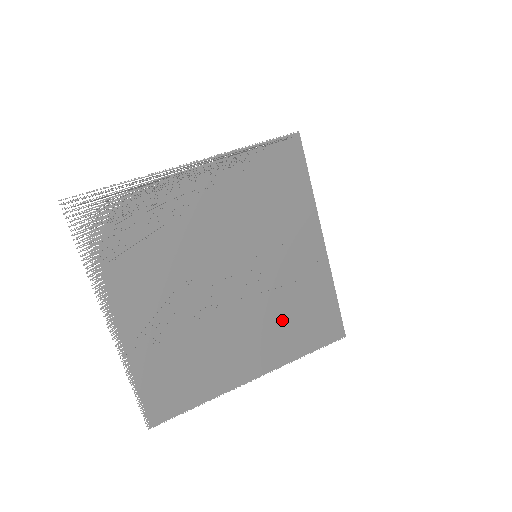
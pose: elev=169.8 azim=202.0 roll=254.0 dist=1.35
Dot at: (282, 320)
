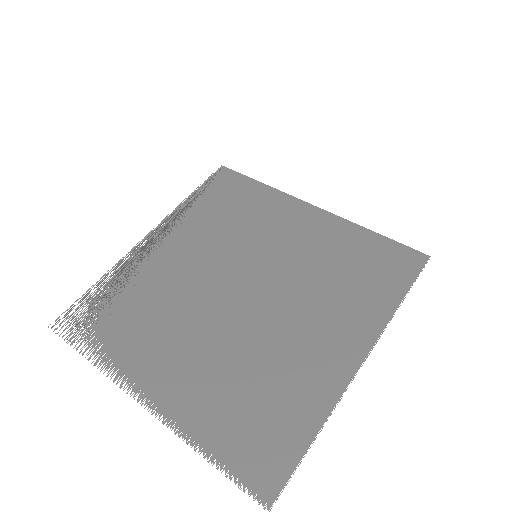
Dot at: (335, 287)
